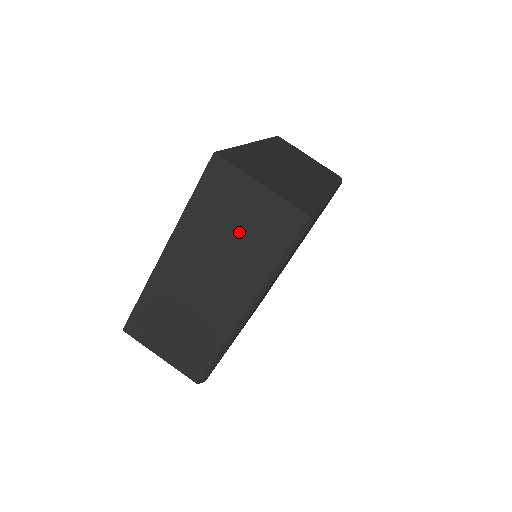
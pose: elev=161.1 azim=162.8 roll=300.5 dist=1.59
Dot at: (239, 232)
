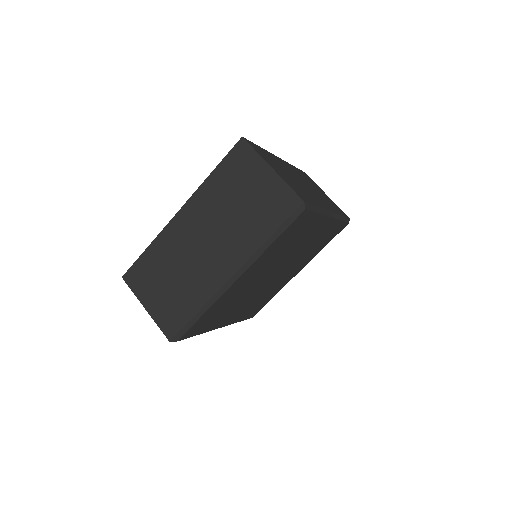
Dot at: (244, 206)
